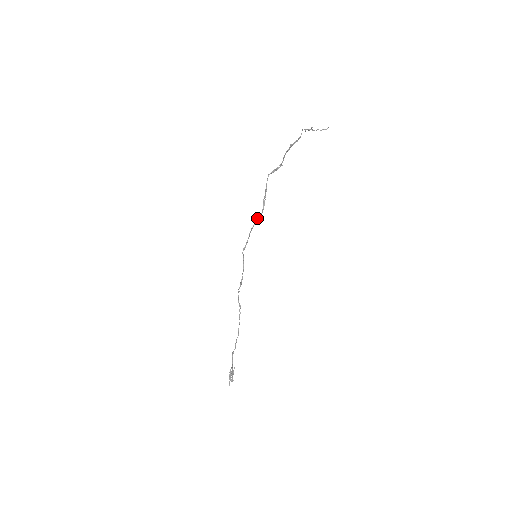
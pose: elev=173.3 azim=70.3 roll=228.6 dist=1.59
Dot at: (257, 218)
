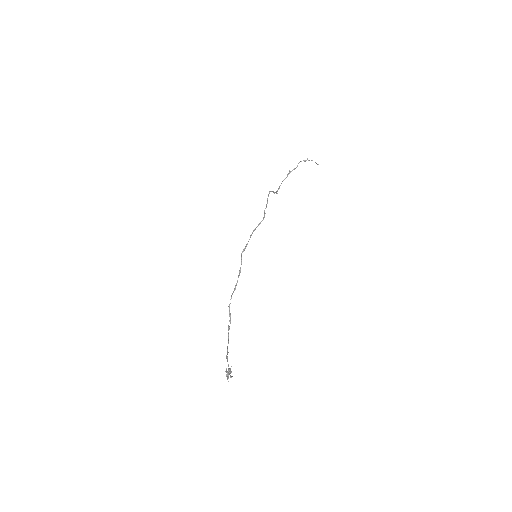
Dot at: (258, 224)
